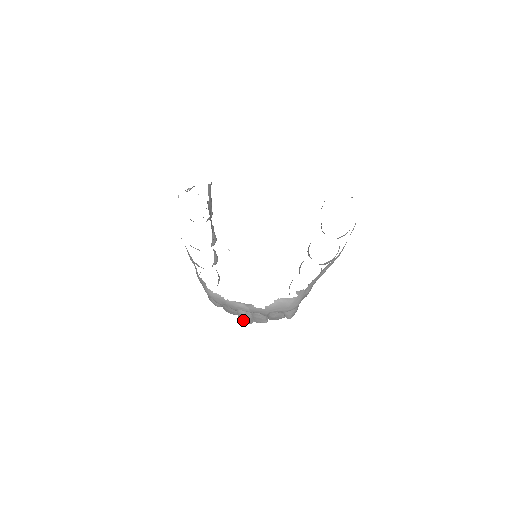
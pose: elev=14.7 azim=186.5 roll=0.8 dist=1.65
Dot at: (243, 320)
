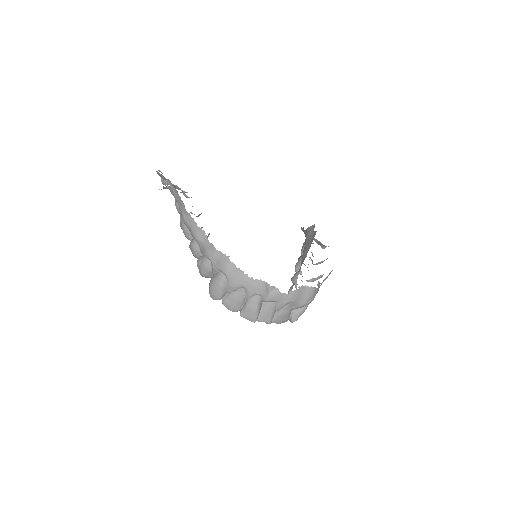
Dot at: (250, 314)
